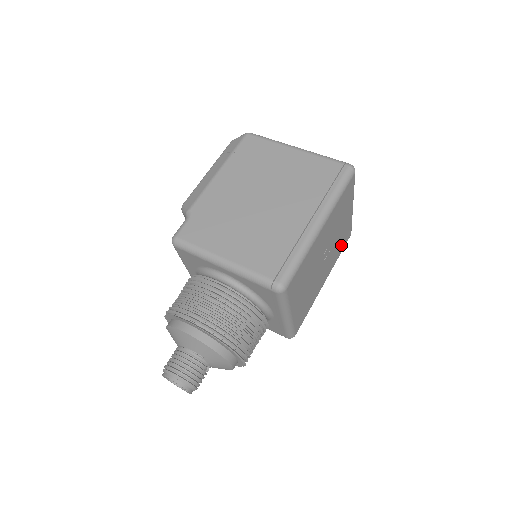
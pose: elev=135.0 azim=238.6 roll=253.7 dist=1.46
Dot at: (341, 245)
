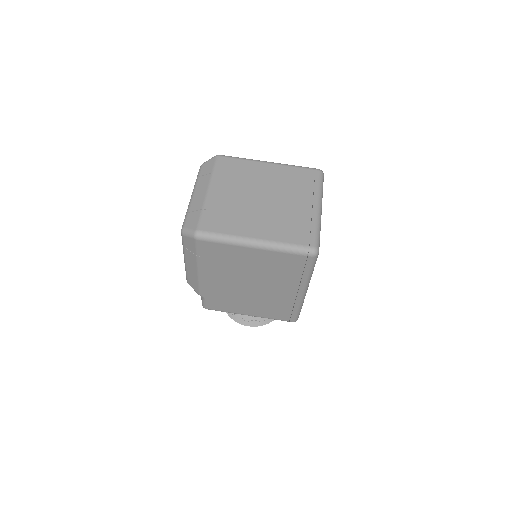
Dot at: occluded
